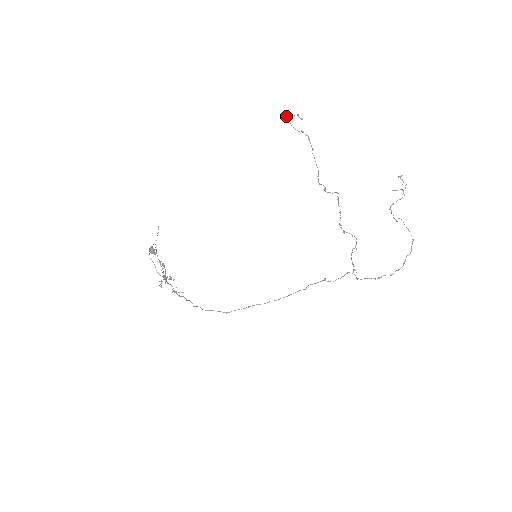
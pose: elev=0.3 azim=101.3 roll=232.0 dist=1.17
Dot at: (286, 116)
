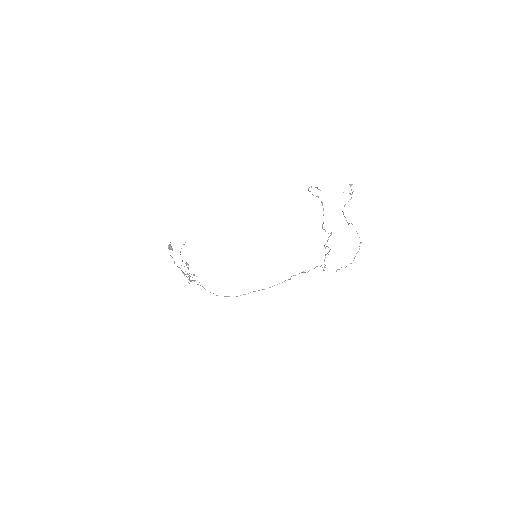
Dot at: (309, 187)
